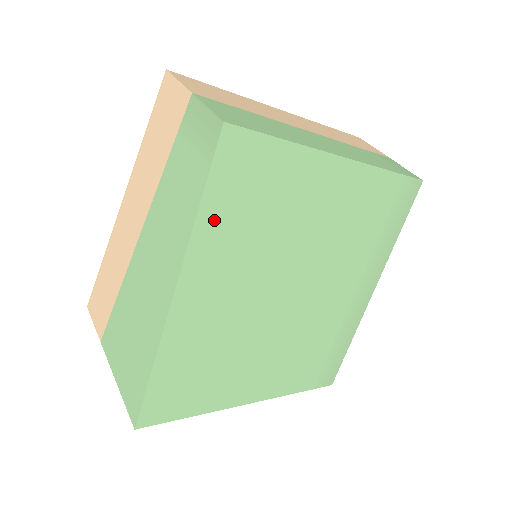
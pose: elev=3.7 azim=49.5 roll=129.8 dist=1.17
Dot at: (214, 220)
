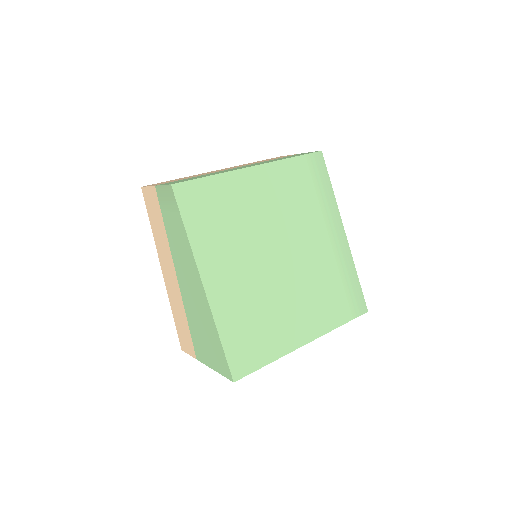
Dot at: (199, 235)
